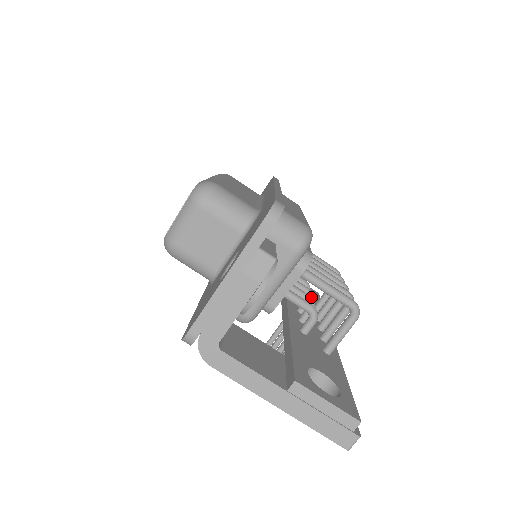
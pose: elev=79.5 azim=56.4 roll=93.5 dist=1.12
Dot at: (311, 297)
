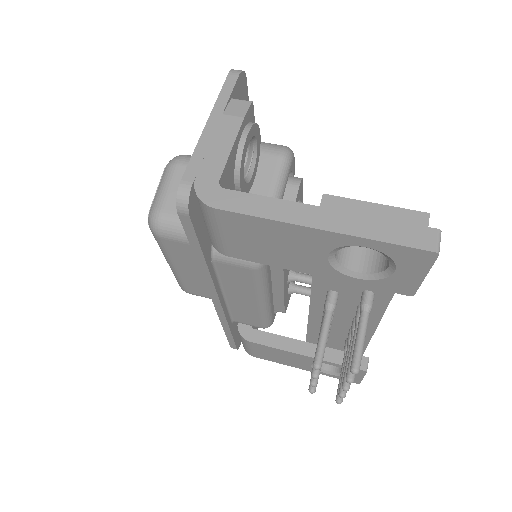
Dot at: occluded
